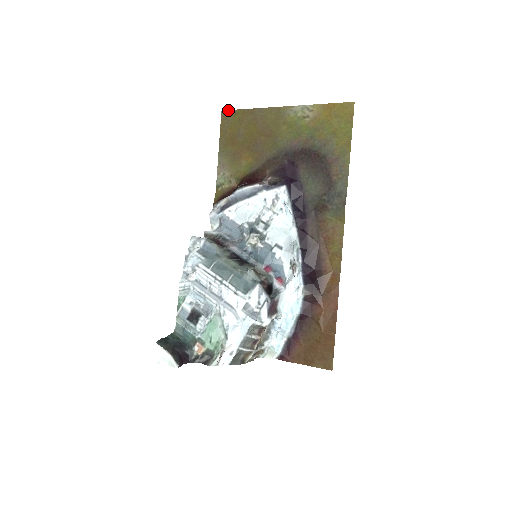
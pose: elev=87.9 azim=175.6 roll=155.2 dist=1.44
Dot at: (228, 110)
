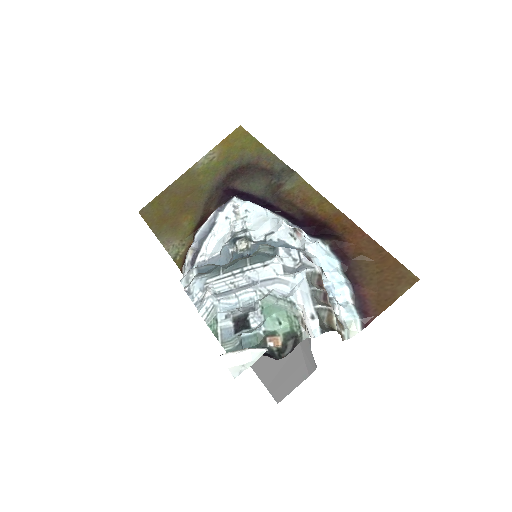
Dot at: (144, 207)
